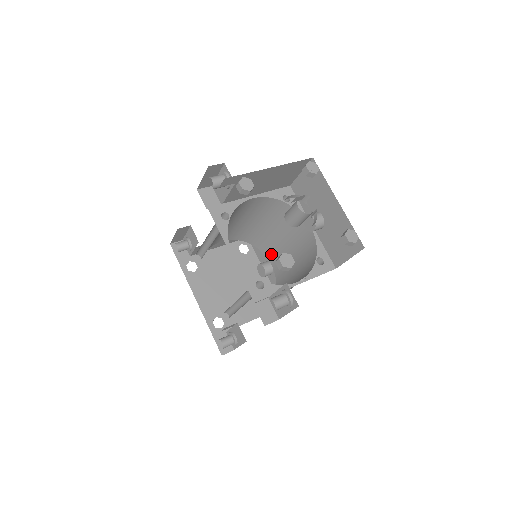
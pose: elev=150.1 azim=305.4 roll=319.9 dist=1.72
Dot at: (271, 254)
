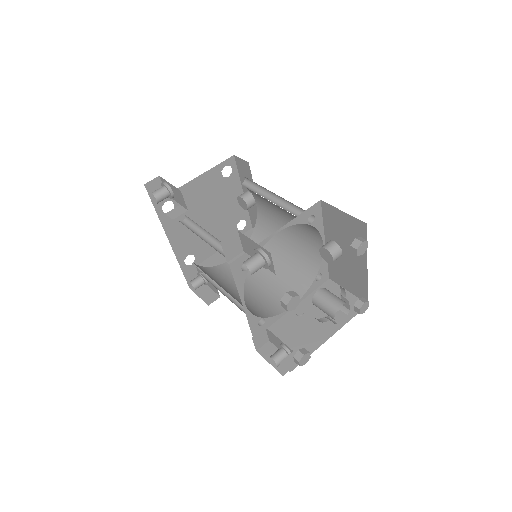
Dot at: (261, 201)
